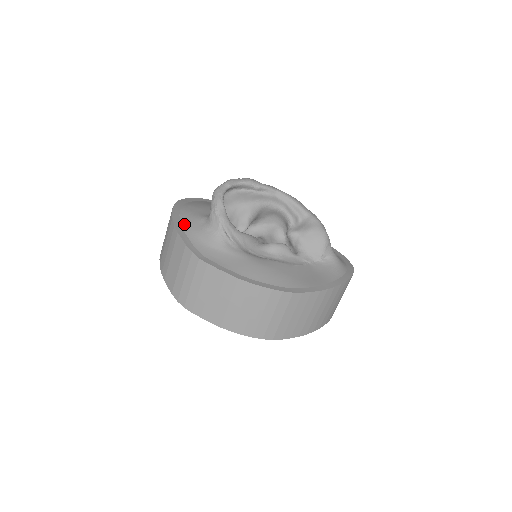
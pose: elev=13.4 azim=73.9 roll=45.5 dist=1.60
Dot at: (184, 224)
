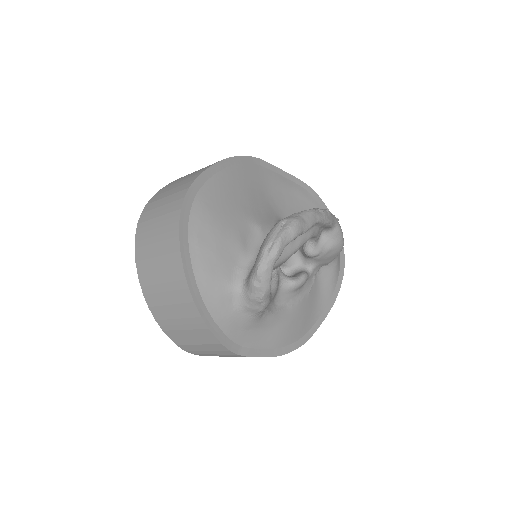
Dot at: (210, 306)
